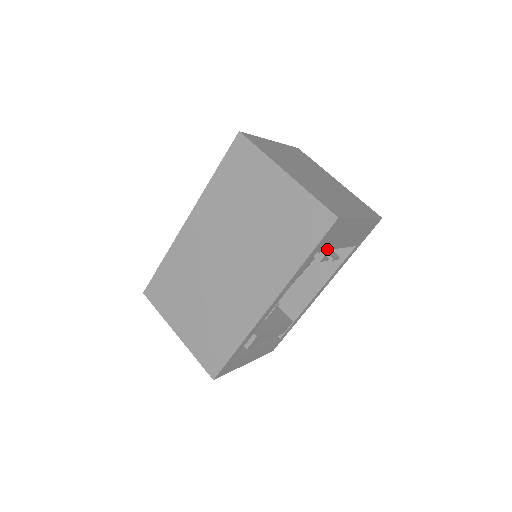
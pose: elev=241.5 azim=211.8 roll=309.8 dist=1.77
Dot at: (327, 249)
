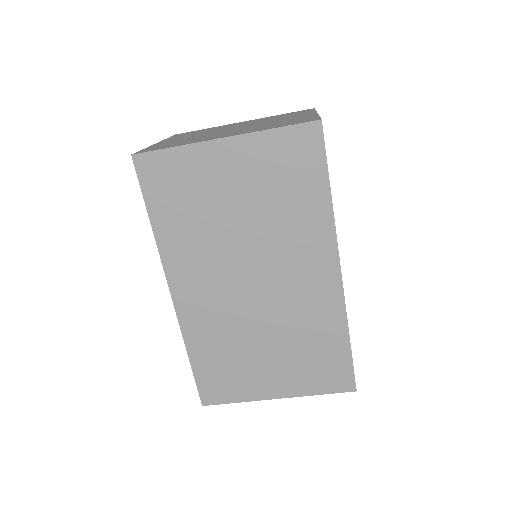
Dot at: occluded
